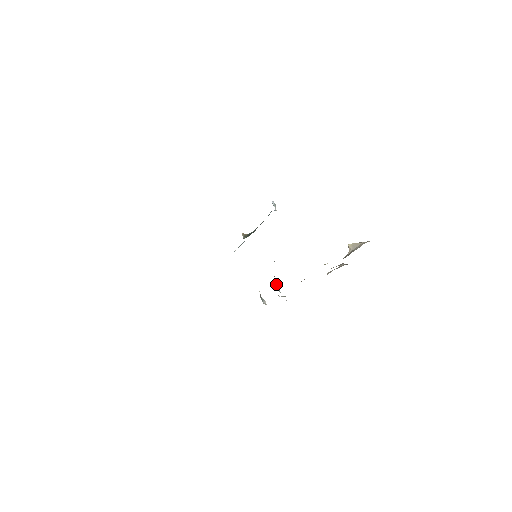
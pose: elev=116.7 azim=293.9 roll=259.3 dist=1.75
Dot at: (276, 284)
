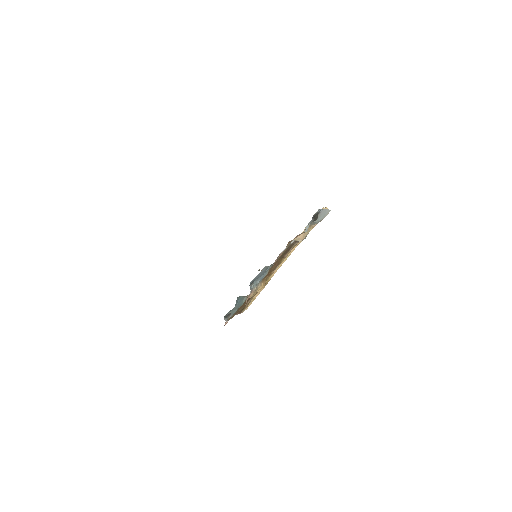
Dot at: (253, 288)
